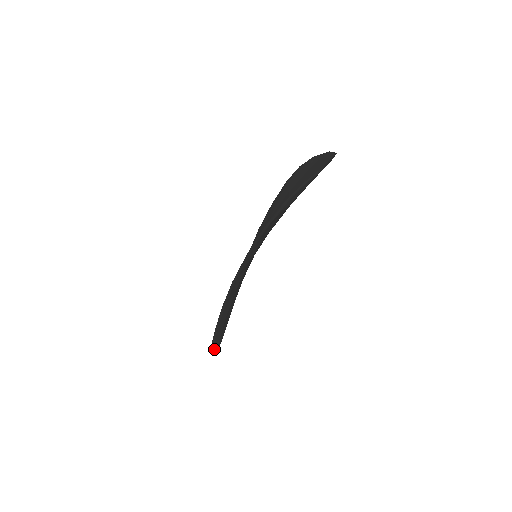
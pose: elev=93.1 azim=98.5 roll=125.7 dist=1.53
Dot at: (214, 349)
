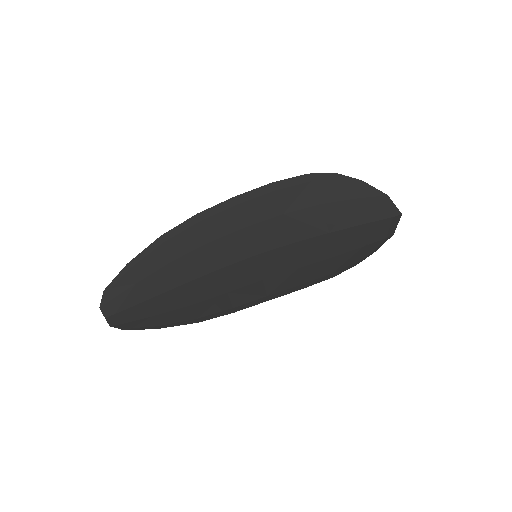
Dot at: (112, 291)
